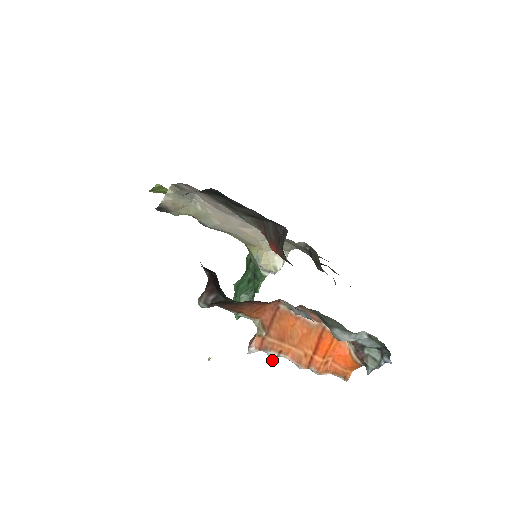
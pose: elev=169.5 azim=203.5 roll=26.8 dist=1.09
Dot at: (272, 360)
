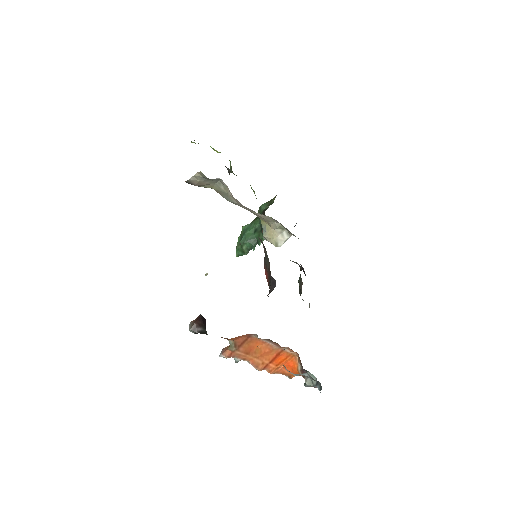
Dot at: (236, 362)
